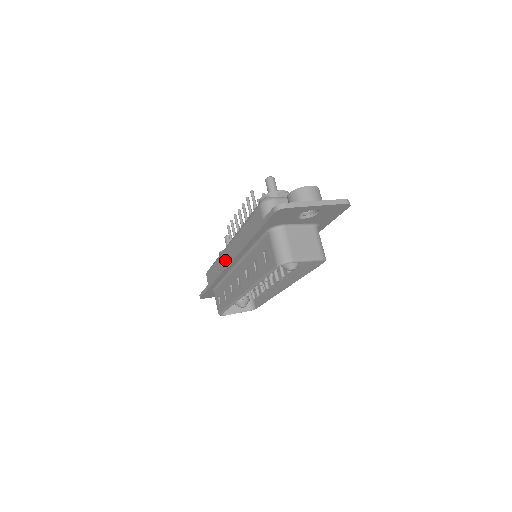
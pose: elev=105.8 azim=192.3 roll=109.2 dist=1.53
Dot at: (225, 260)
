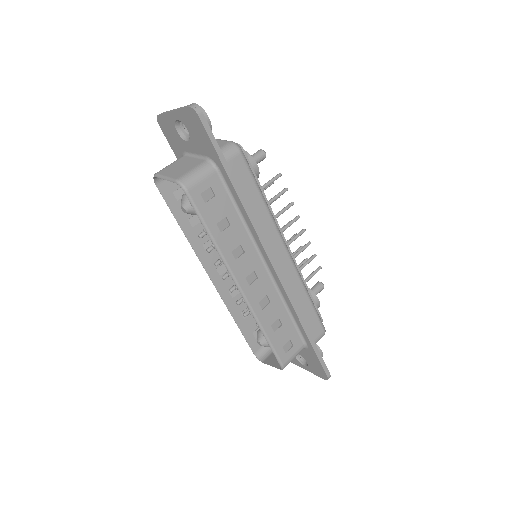
Dot at: occluded
